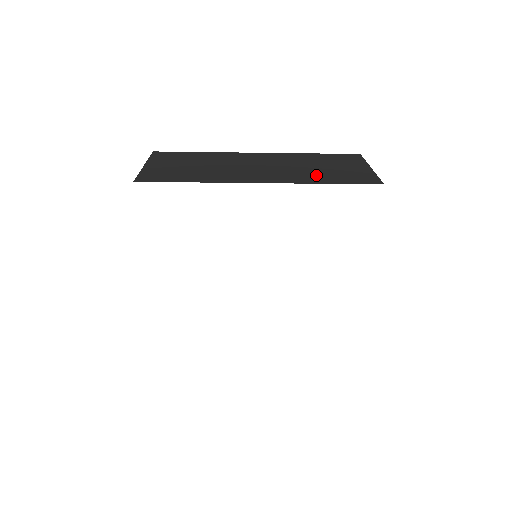
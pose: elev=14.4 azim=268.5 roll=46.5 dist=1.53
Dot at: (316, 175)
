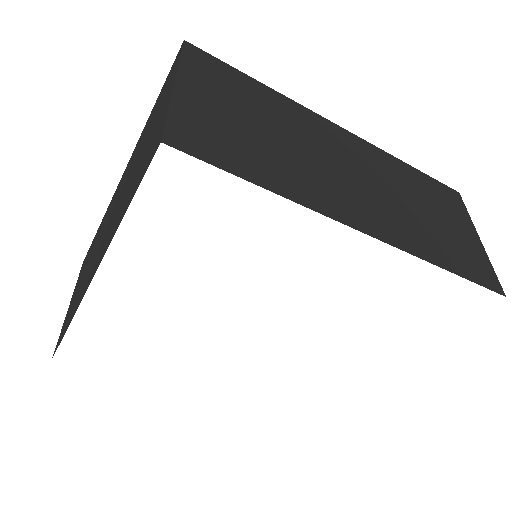
Dot at: (430, 237)
